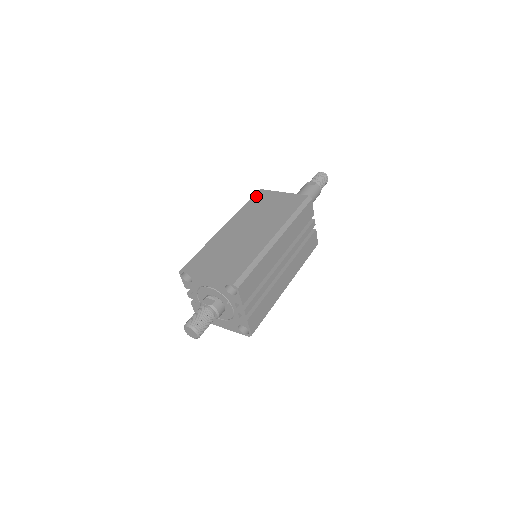
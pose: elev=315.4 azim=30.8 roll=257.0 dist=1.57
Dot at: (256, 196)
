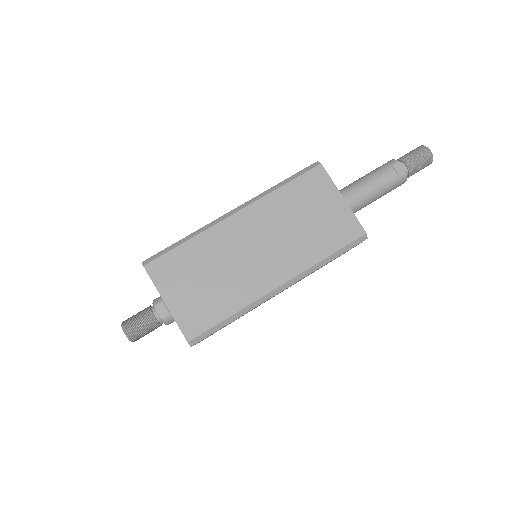
Dot at: (306, 177)
